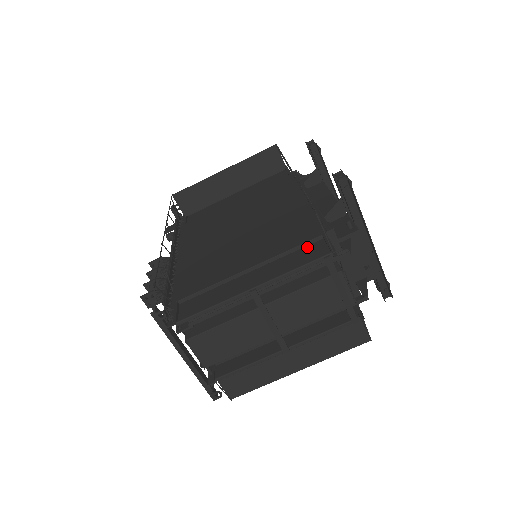
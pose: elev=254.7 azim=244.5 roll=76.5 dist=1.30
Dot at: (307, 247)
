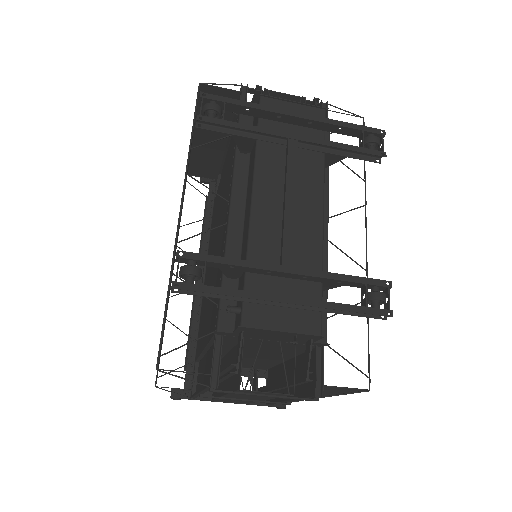
Dot at: occluded
